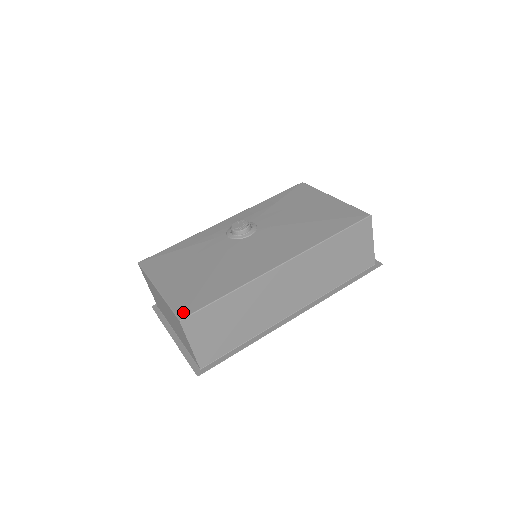
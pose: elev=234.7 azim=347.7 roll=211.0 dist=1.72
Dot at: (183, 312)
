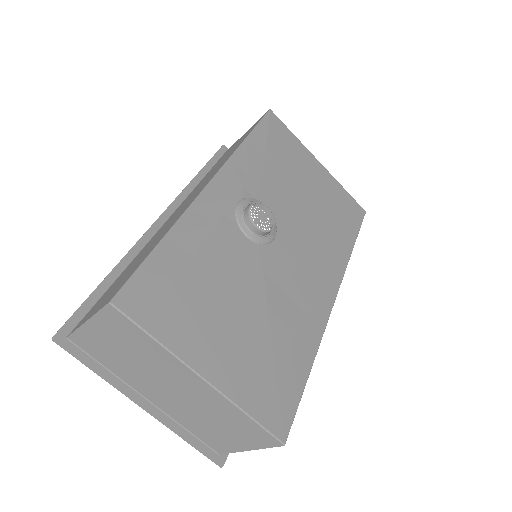
Dot at: (281, 426)
